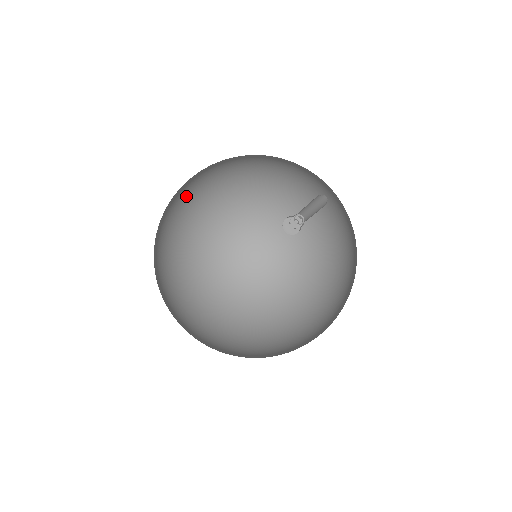
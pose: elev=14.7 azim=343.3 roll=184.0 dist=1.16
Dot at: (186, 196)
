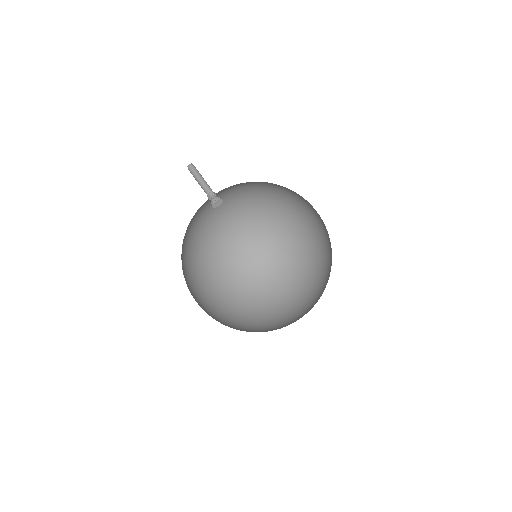
Dot at: (207, 295)
